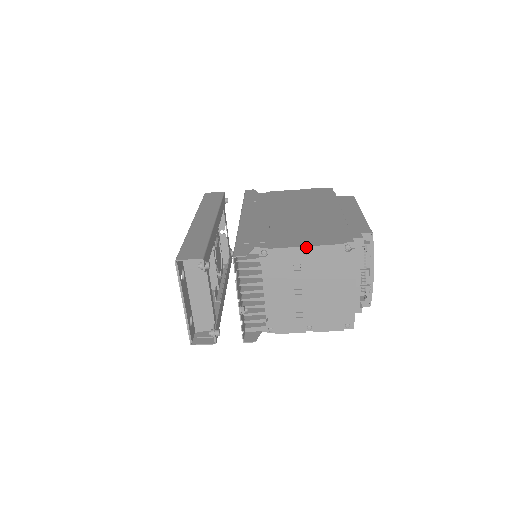
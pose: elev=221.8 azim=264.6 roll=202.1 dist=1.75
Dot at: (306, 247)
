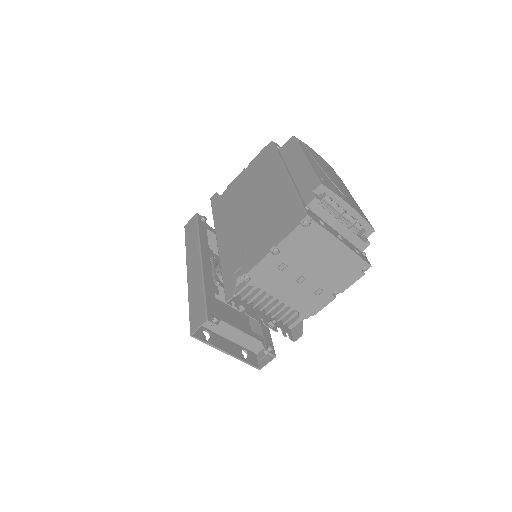
Dot at: (274, 249)
